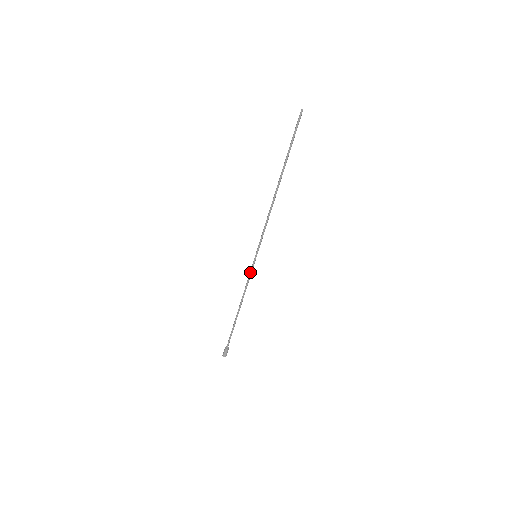
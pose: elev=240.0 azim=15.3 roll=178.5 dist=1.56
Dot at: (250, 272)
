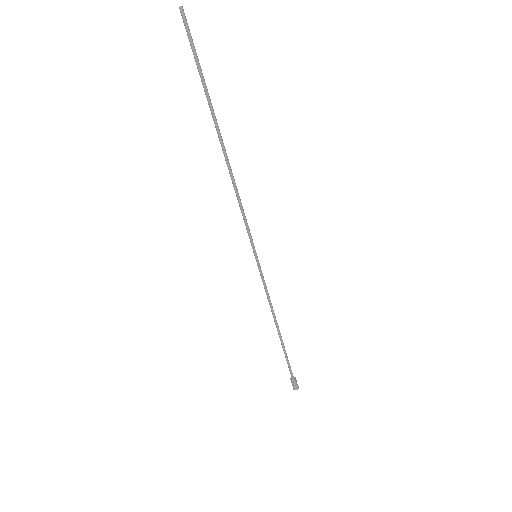
Dot at: (262, 280)
